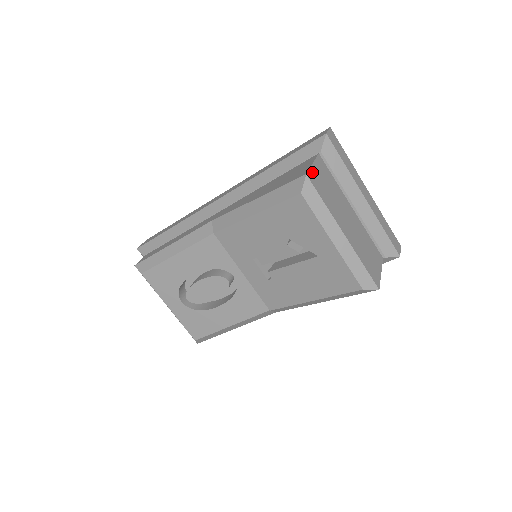
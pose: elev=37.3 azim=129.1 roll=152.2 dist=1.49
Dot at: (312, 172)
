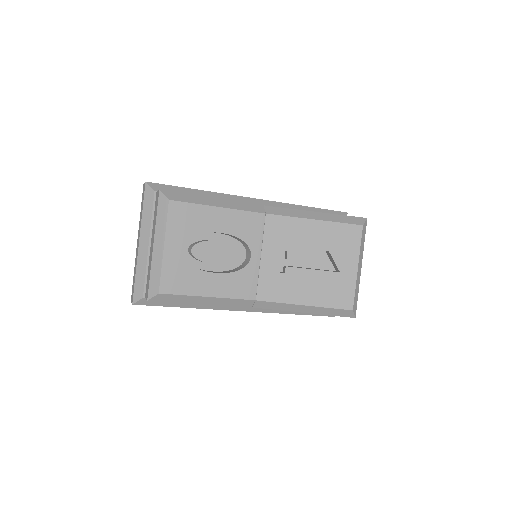
Dot at: occluded
